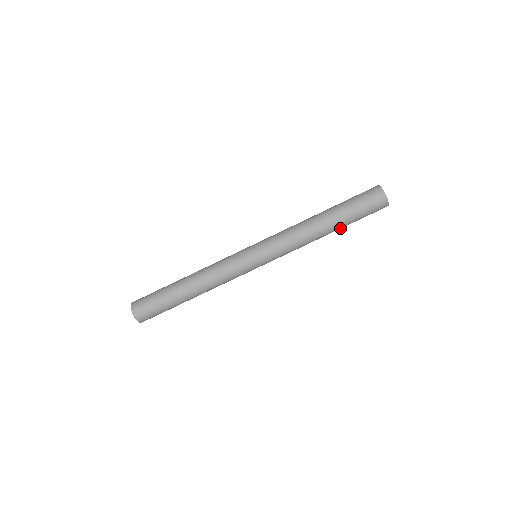
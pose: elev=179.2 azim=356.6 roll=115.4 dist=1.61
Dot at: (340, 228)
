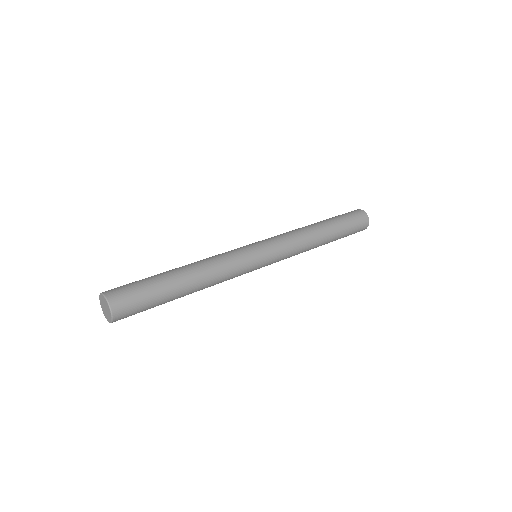
Dot at: occluded
